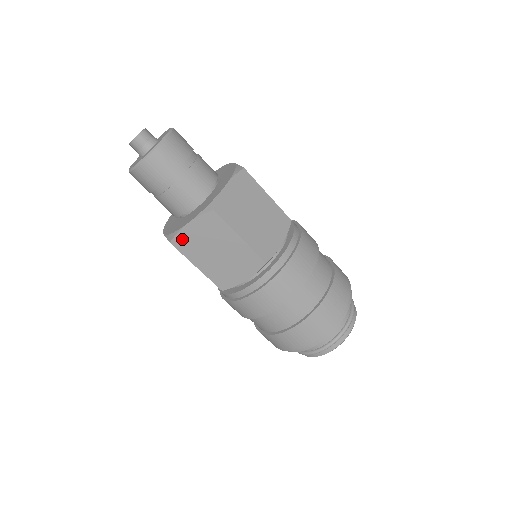
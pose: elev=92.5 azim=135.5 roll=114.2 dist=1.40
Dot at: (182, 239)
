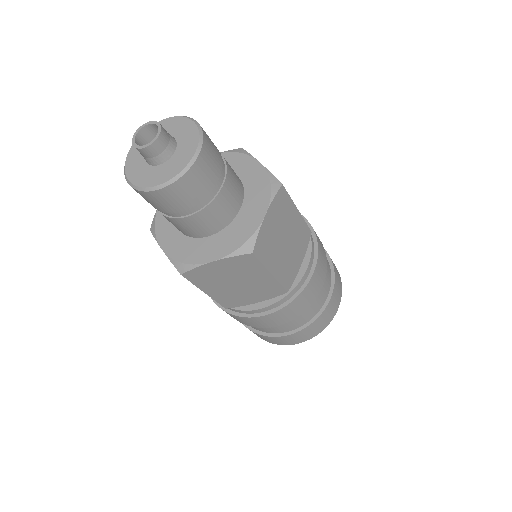
Dot at: (261, 241)
